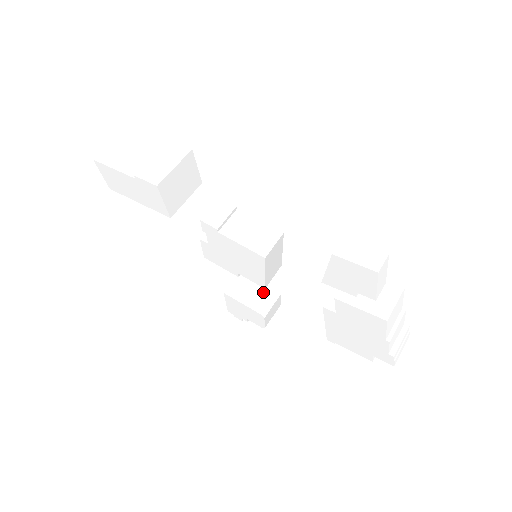
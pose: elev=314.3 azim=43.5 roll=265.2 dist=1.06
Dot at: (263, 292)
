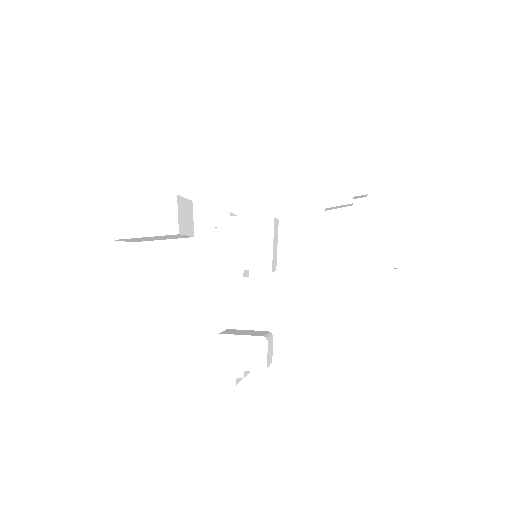
Dot at: (257, 332)
